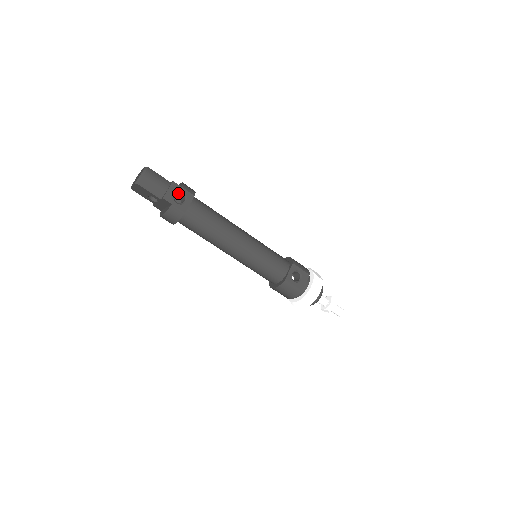
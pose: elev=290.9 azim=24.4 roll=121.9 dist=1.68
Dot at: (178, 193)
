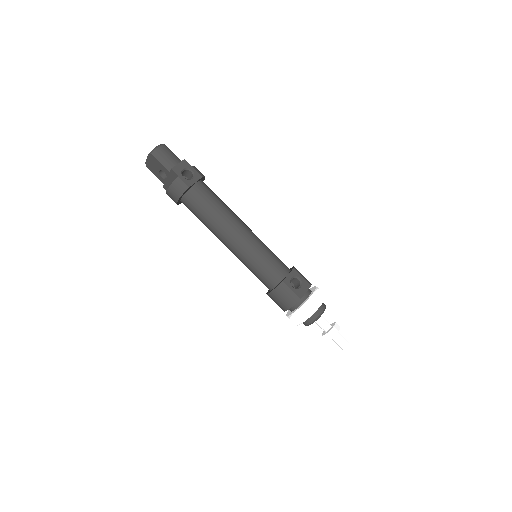
Dot at: (187, 172)
